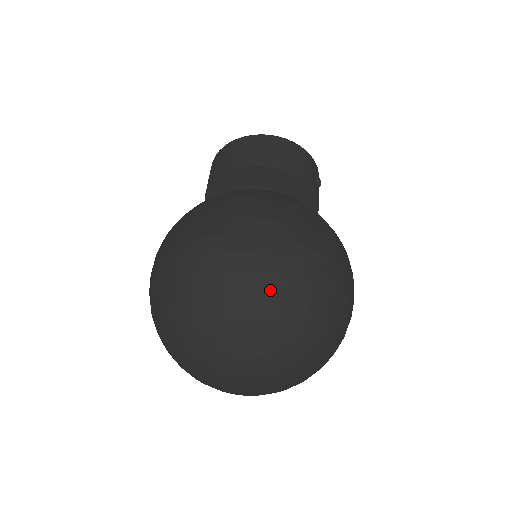
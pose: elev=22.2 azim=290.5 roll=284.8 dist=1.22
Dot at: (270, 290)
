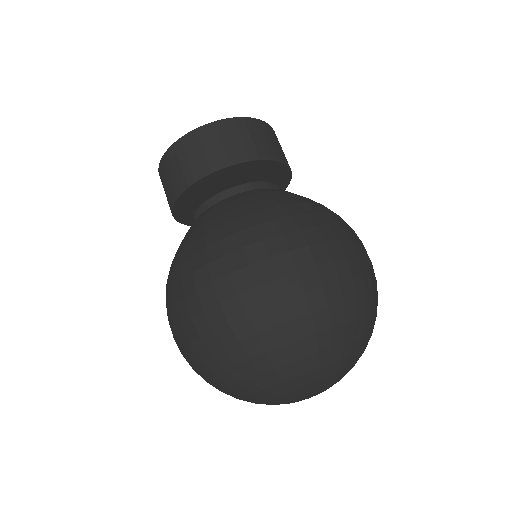
Dot at: (369, 310)
